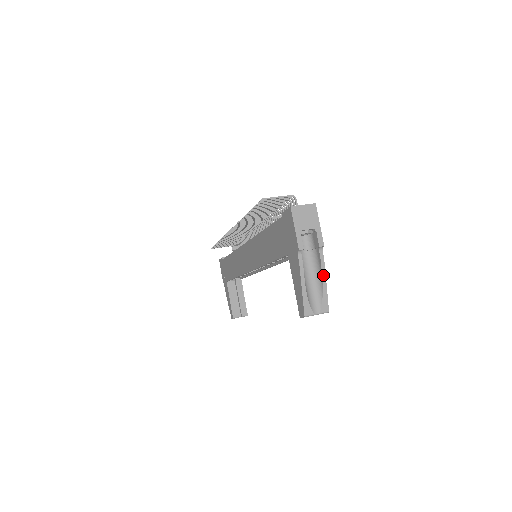
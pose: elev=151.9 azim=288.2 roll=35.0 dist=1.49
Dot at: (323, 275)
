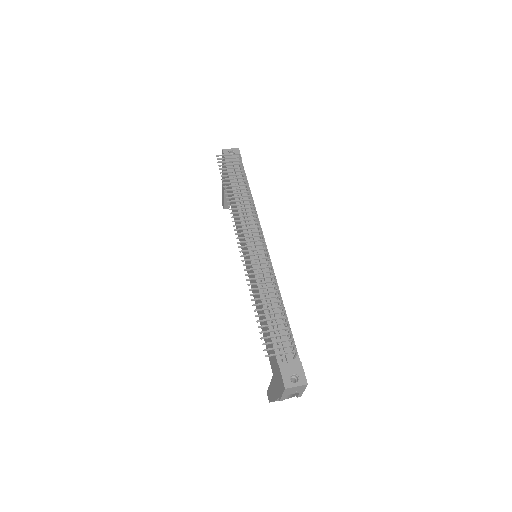
Dot at: occluded
